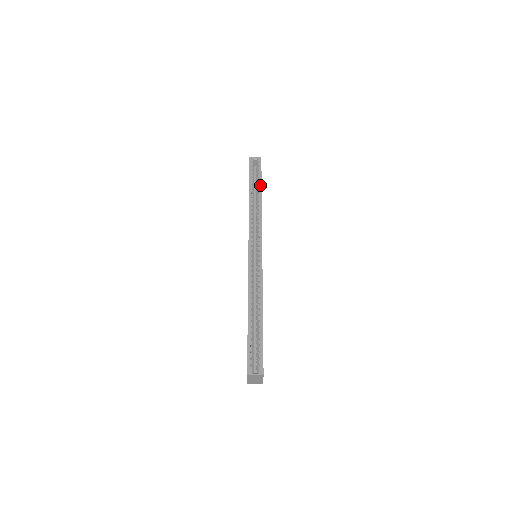
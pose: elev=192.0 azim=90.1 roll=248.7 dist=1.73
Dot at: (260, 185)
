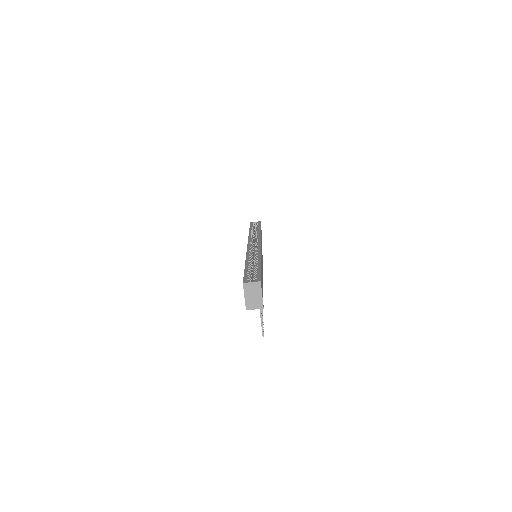
Dot at: (259, 228)
